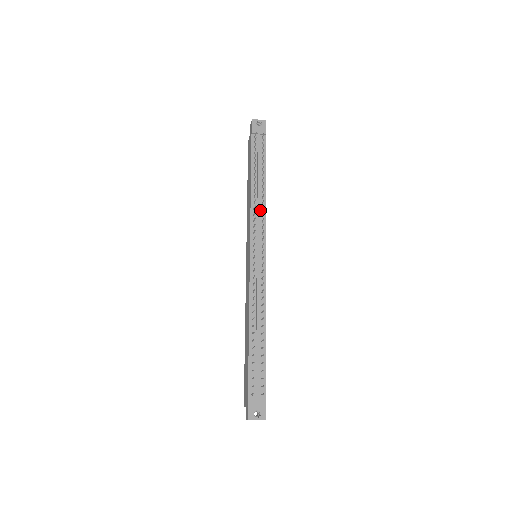
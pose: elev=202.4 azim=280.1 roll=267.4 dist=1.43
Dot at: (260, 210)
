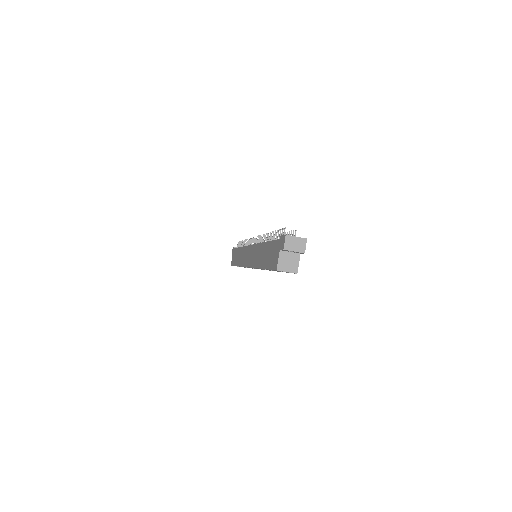
Dot at: occluded
